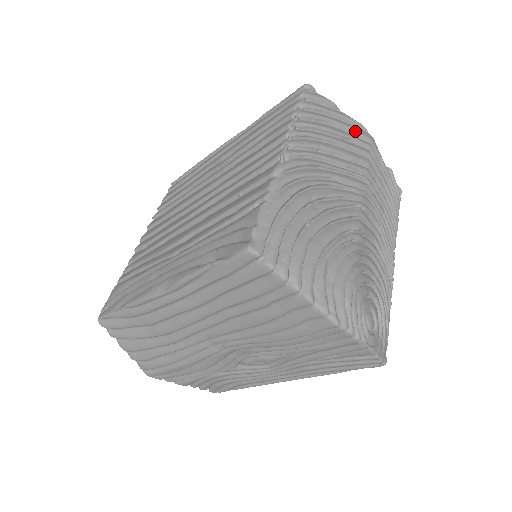
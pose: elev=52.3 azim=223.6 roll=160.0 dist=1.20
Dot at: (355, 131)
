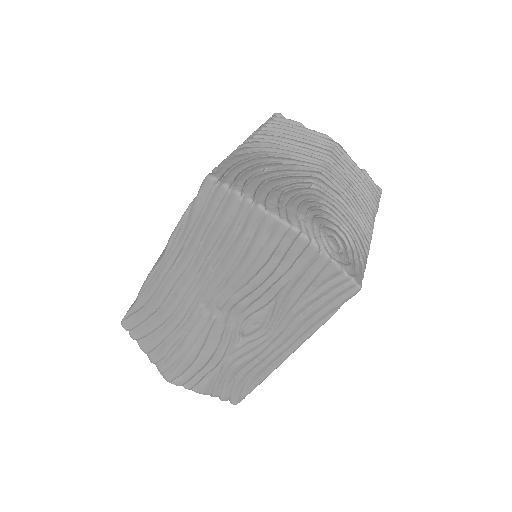
Dot at: (319, 137)
